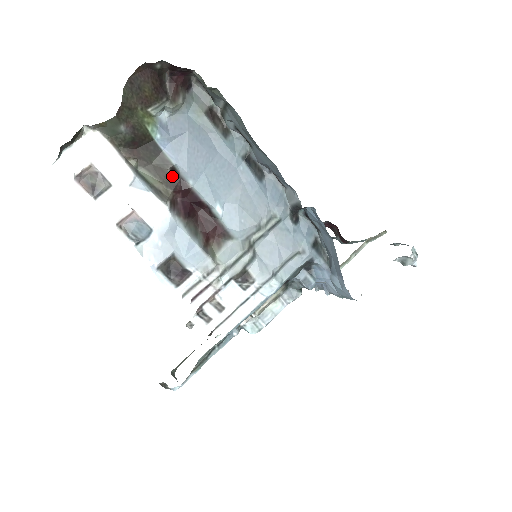
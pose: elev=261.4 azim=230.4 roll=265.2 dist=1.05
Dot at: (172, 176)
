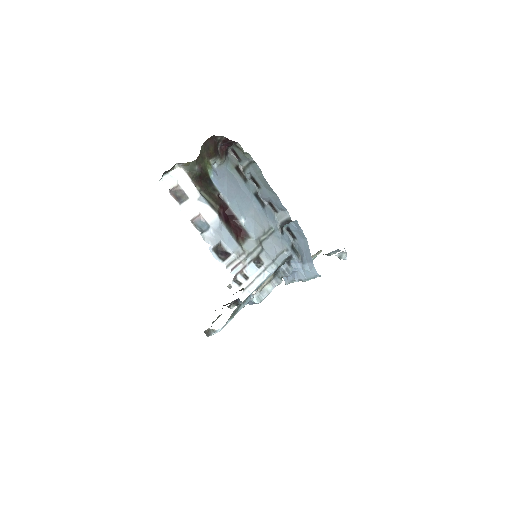
Dot at: (218, 199)
